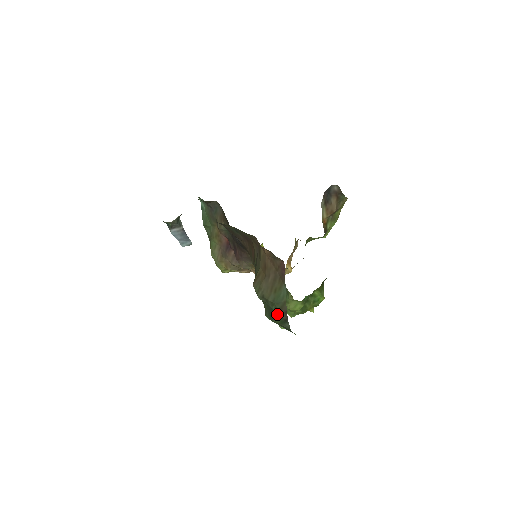
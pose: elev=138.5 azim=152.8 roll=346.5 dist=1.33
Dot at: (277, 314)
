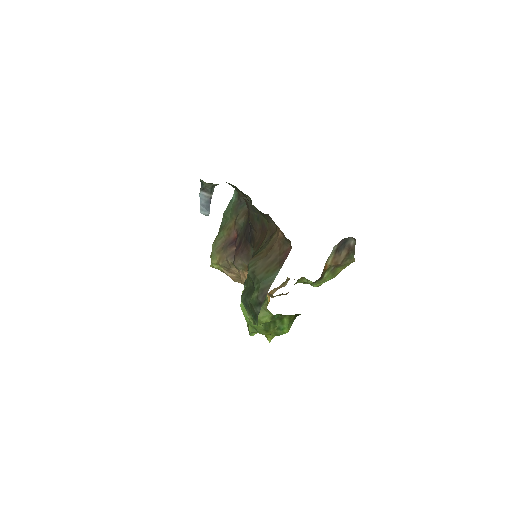
Dot at: (256, 294)
